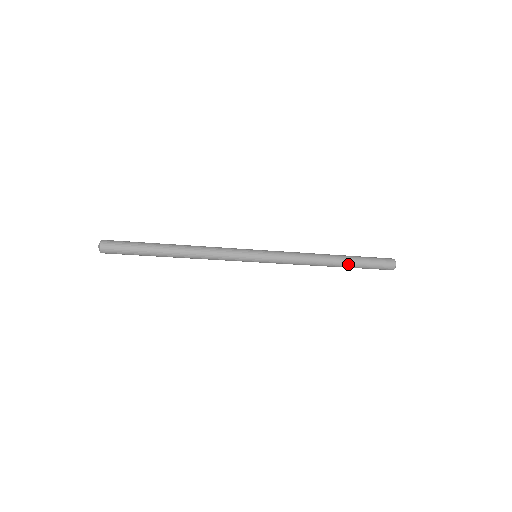
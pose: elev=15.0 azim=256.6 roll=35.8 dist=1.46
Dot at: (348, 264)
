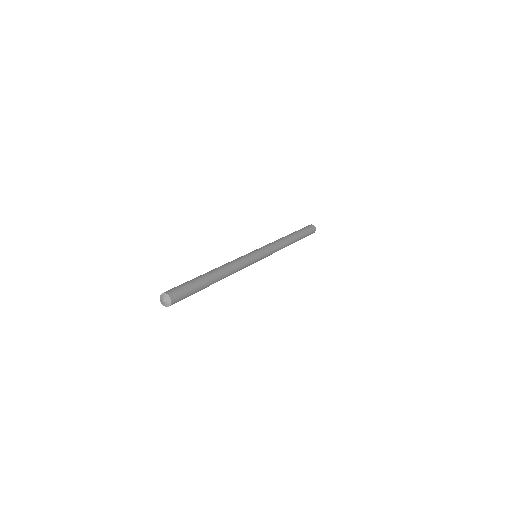
Dot at: occluded
